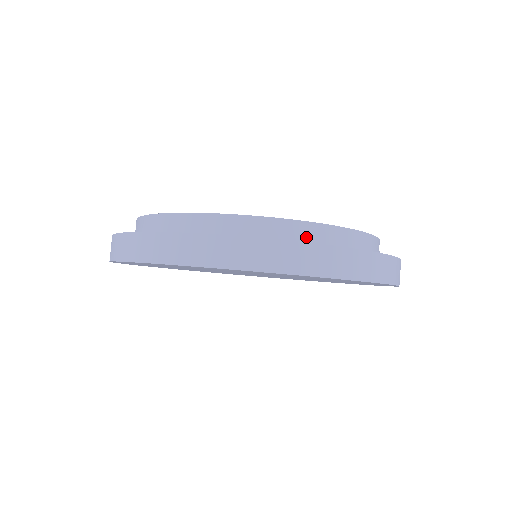
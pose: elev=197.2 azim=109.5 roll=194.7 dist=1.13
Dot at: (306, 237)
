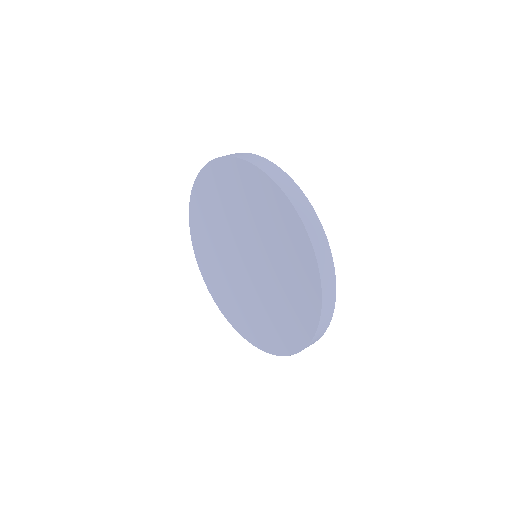
Dot at: occluded
